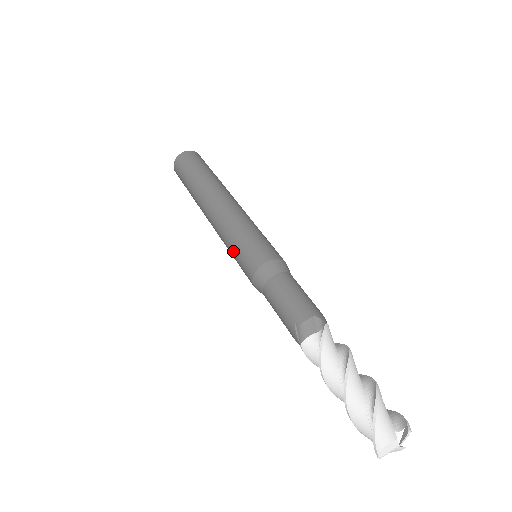
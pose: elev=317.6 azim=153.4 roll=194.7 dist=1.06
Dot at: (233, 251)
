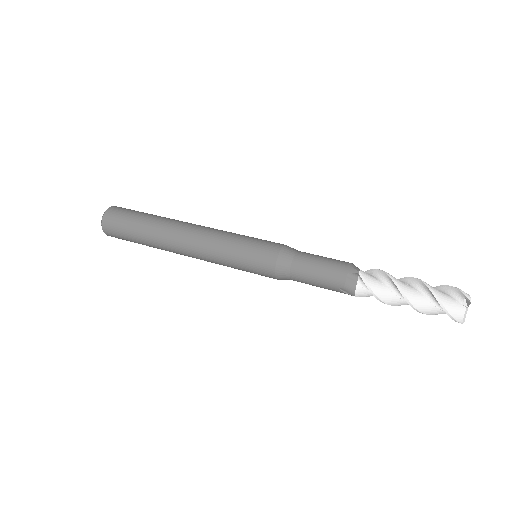
Dot at: occluded
